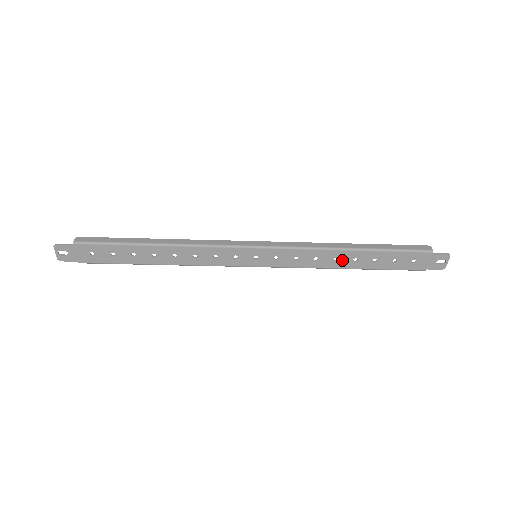
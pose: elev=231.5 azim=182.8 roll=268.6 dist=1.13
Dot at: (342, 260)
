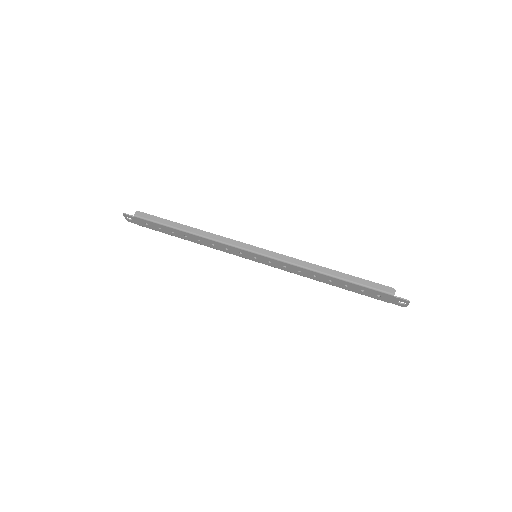
Dot at: (320, 278)
